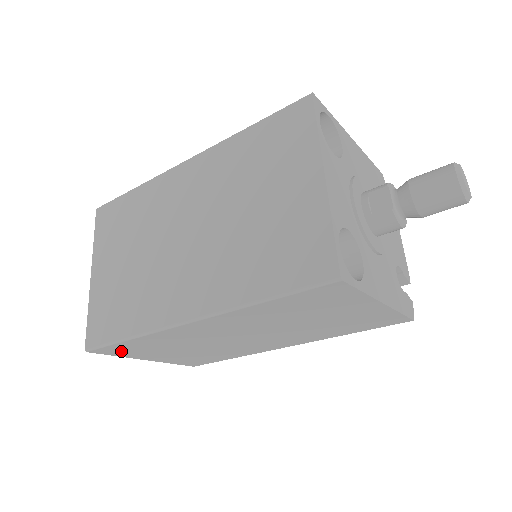
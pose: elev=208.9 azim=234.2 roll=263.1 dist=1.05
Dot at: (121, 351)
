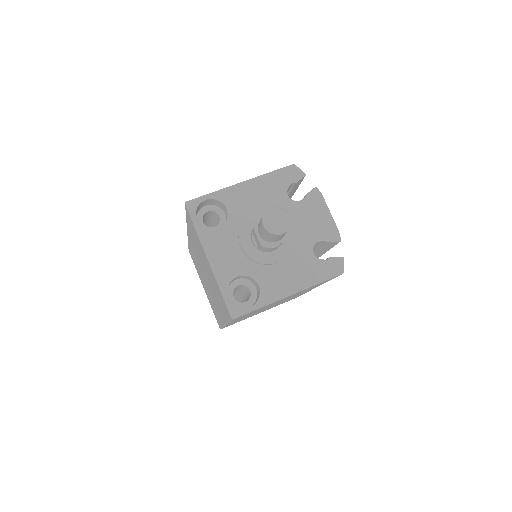
Dot at: occluded
